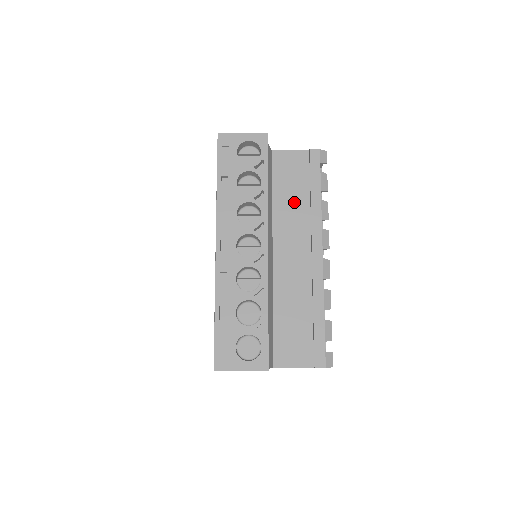
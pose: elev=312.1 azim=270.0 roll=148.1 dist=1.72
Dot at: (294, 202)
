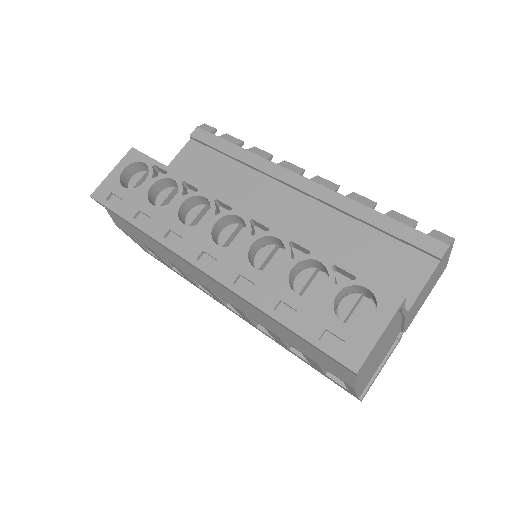
Dot at: (228, 179)
